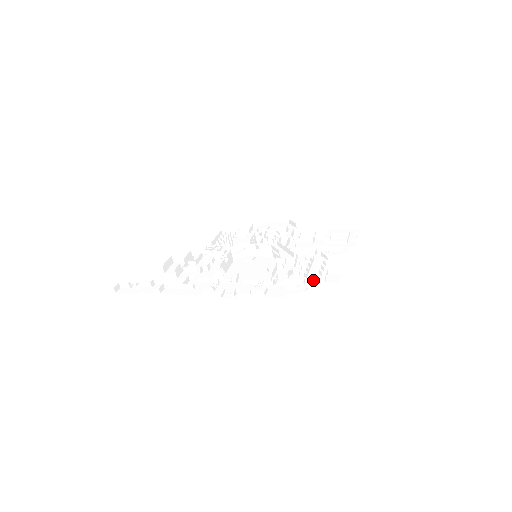
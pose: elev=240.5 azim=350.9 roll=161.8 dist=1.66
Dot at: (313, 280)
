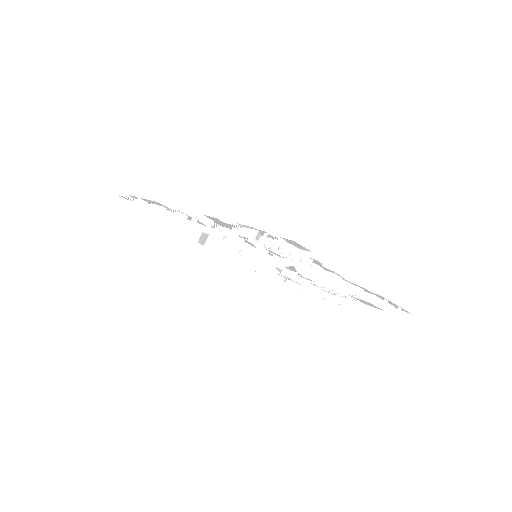
Dot at: (266, 235)
